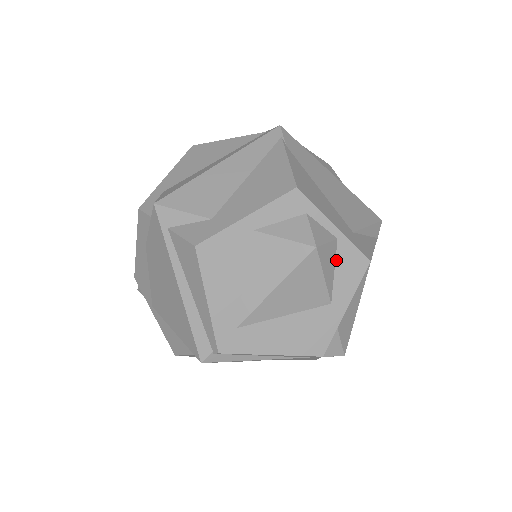
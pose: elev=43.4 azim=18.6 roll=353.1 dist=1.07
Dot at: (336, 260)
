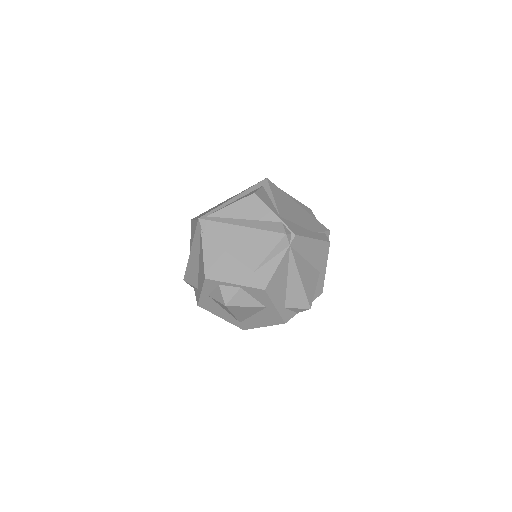
Dot at: (249, 294)
